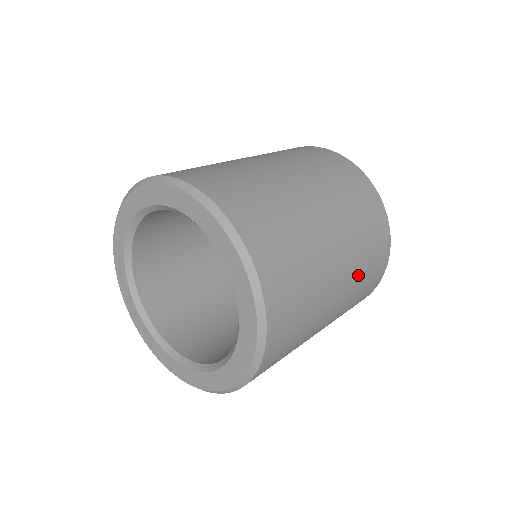
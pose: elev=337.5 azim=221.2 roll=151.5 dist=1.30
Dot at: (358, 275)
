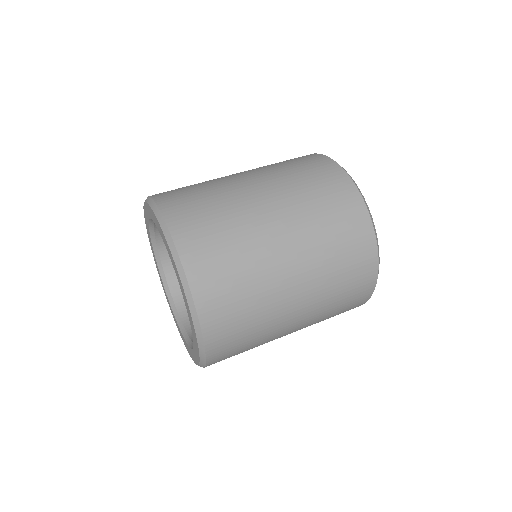
Dot at: (323, 265)
